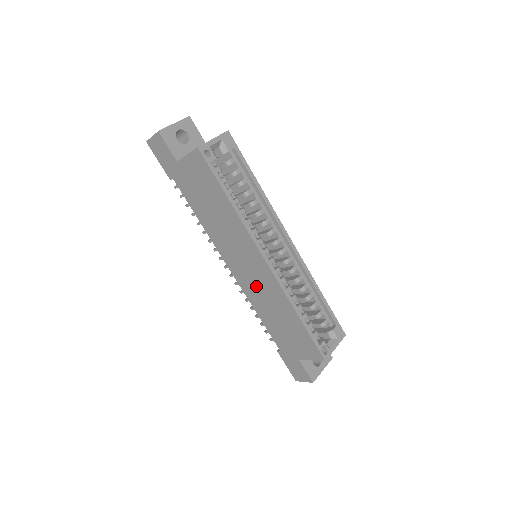
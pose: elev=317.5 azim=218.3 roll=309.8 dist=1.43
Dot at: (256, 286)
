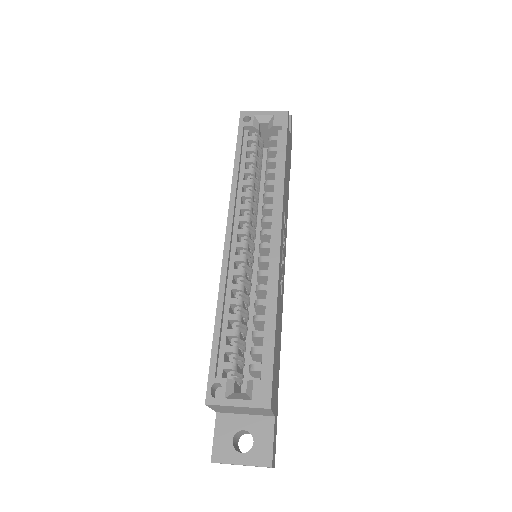
Dot at: occluded
